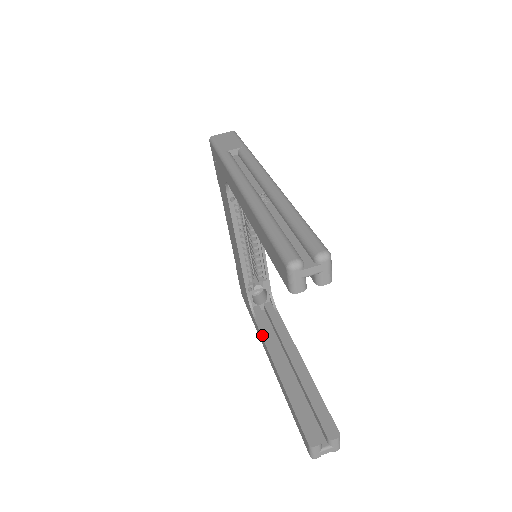
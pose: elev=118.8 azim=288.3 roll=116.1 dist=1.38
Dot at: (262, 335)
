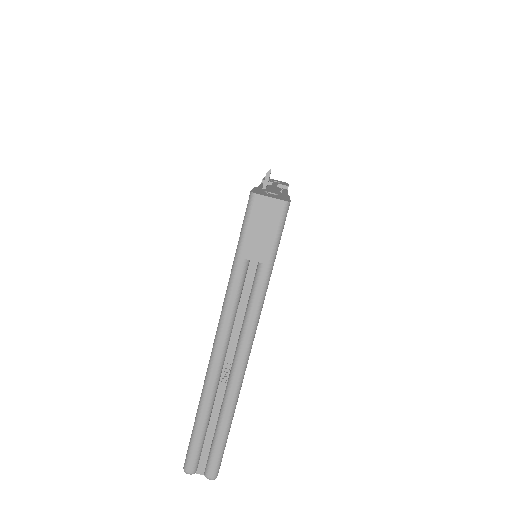
Dot at: occluded
